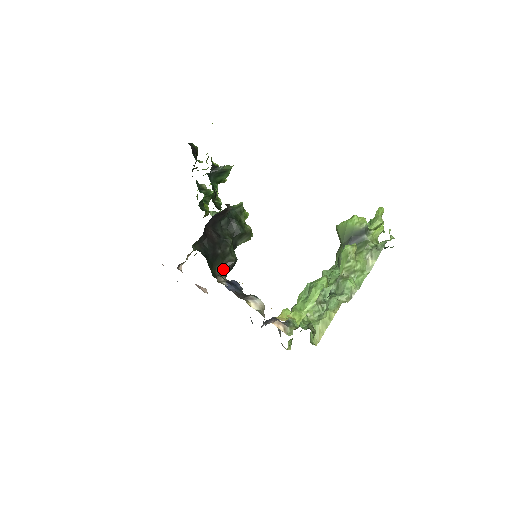
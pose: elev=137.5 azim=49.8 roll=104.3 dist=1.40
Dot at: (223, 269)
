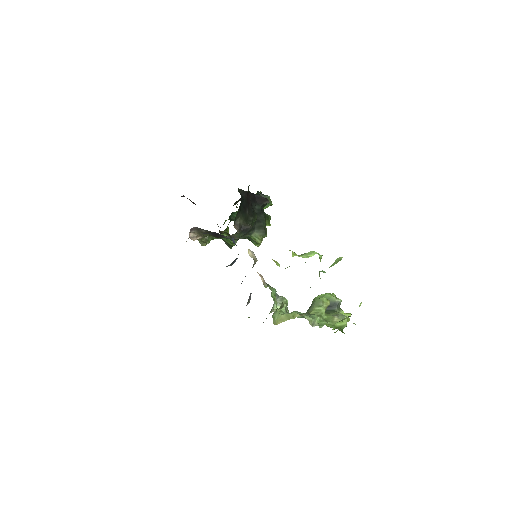
Dot at: (242, 224)
